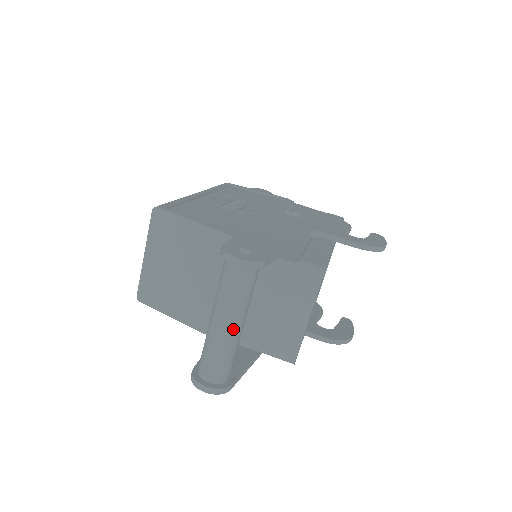
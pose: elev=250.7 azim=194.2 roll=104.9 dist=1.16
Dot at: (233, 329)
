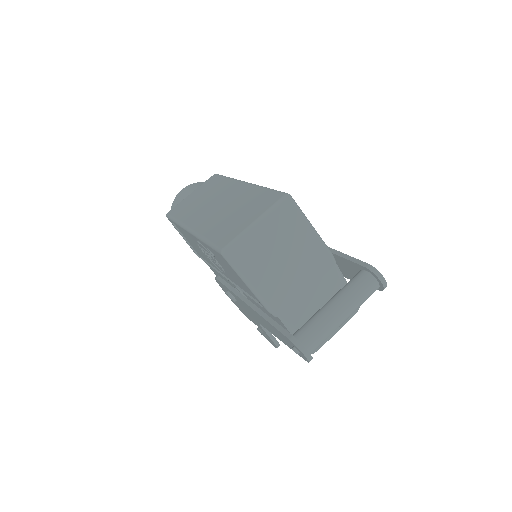
Dot at: (345, 320)
